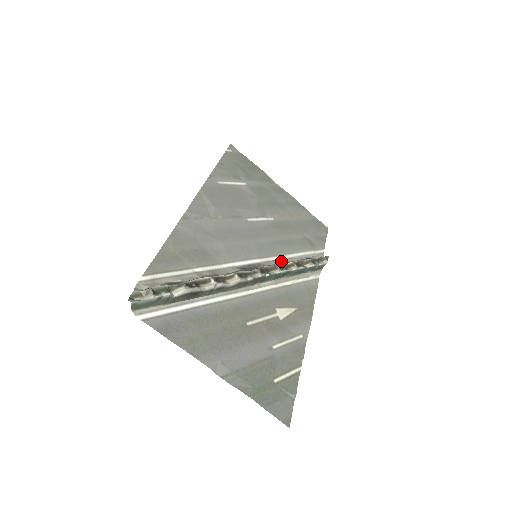
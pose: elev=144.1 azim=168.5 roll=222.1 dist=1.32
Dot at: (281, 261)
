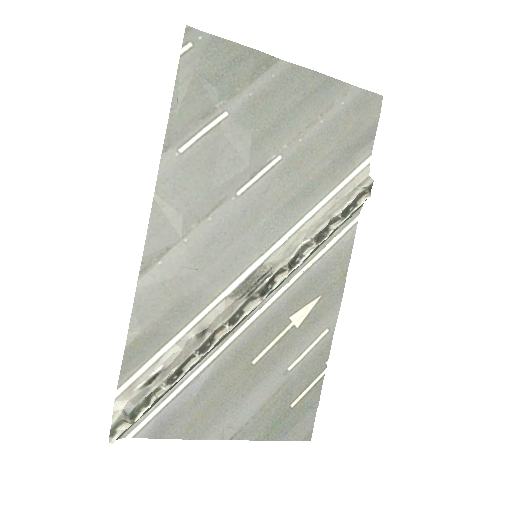
Dot at: (295, 236)
